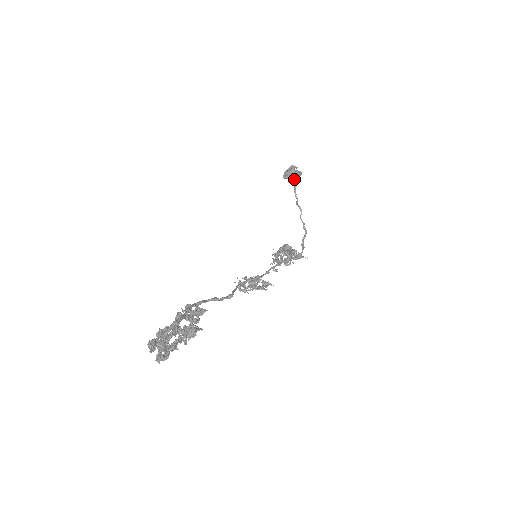
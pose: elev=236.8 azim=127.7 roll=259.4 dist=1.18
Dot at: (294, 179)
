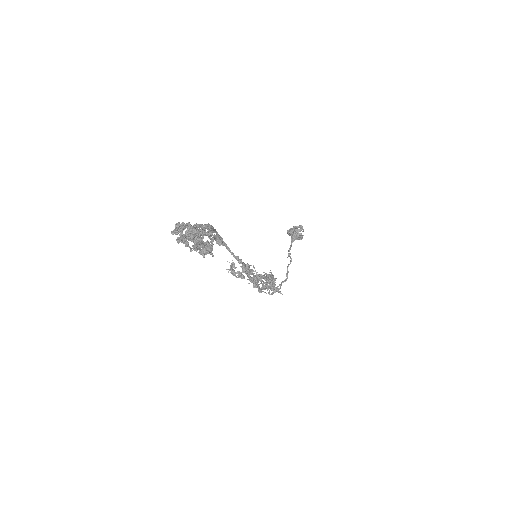
Dot at: (295, 238)
